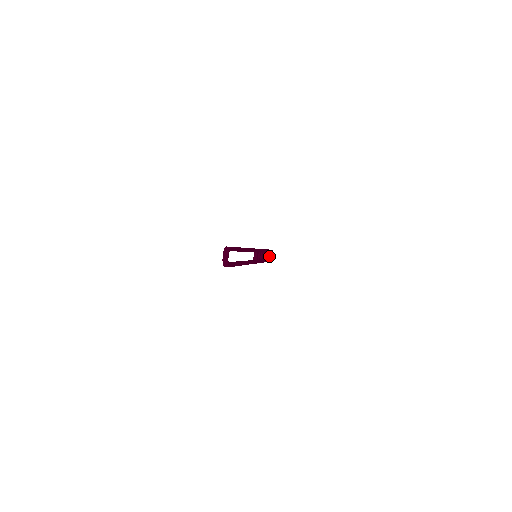
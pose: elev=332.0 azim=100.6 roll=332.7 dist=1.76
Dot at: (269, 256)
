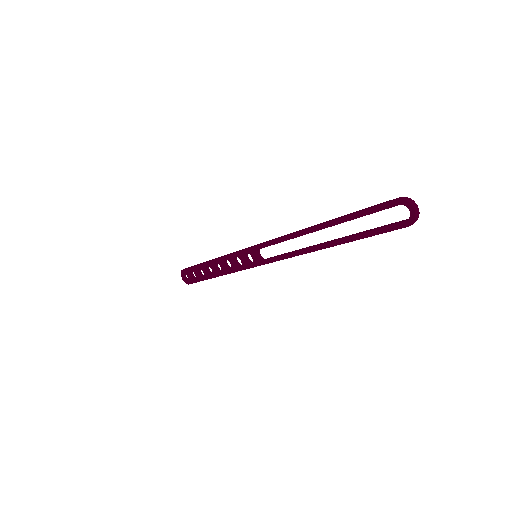
Dot at: (200, 273)
